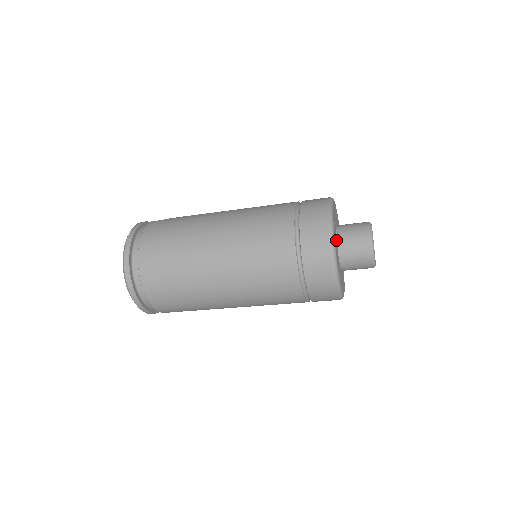
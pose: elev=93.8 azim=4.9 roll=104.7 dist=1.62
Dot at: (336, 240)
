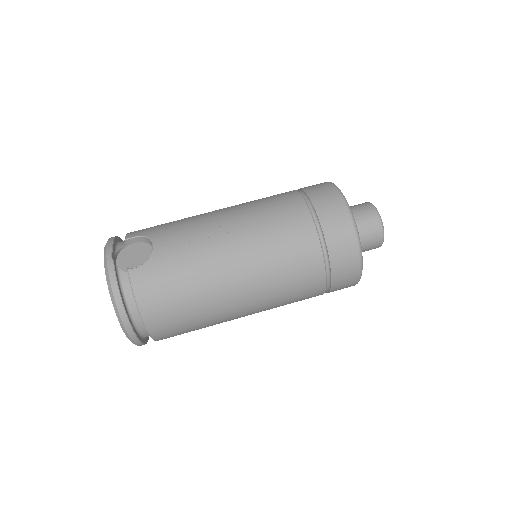
Dot at: occluded
